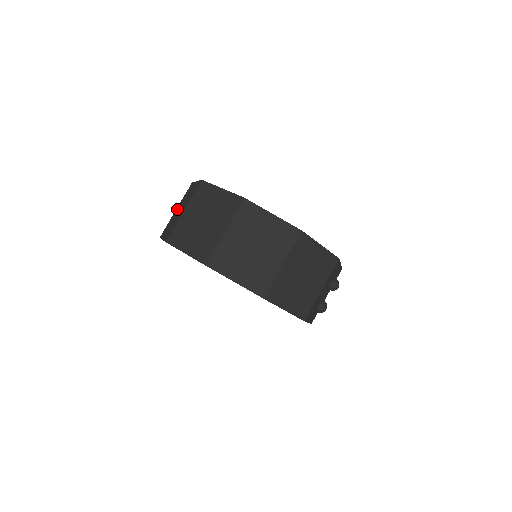
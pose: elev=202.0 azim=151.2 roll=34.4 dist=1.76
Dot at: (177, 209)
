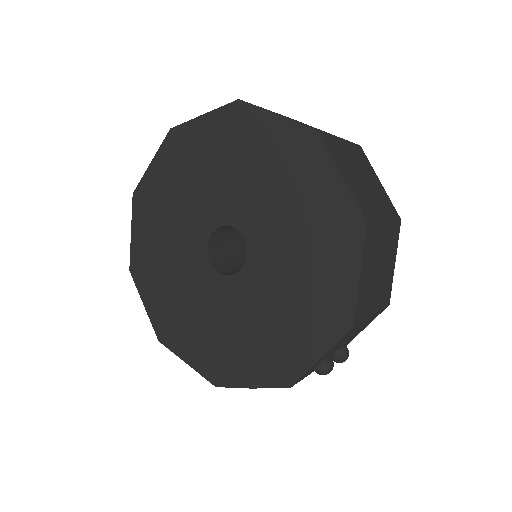
Dot at: occluded
